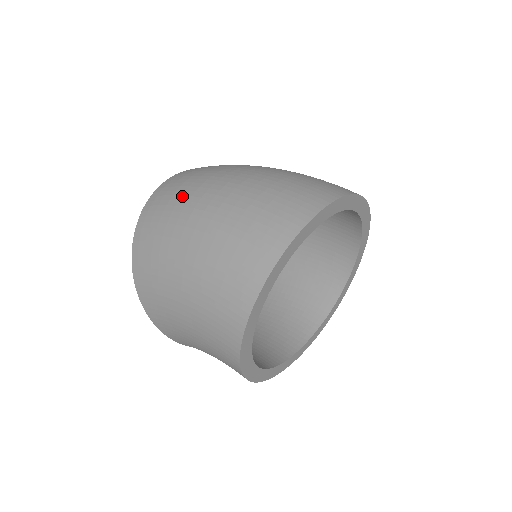
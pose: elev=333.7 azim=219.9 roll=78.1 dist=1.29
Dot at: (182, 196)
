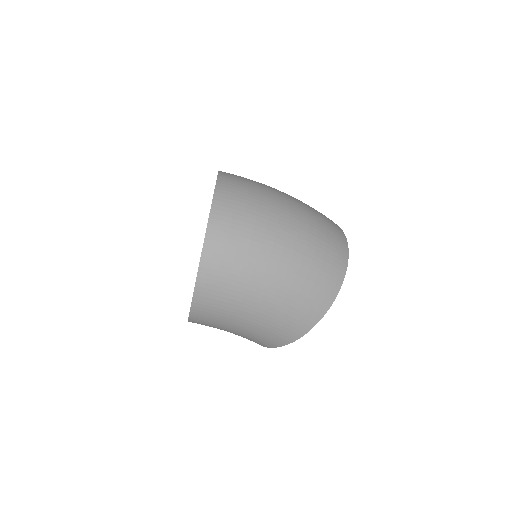
Dot at: (250, 246)
